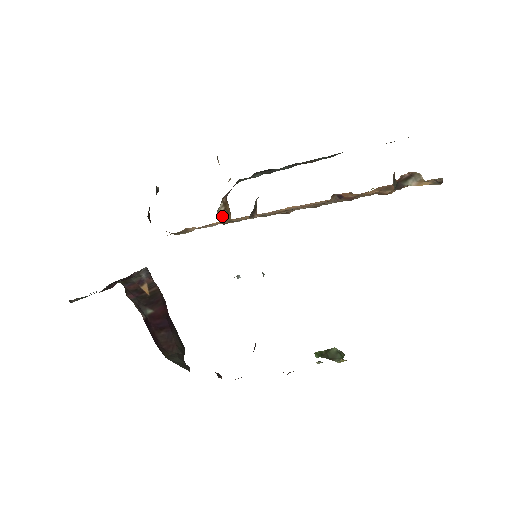
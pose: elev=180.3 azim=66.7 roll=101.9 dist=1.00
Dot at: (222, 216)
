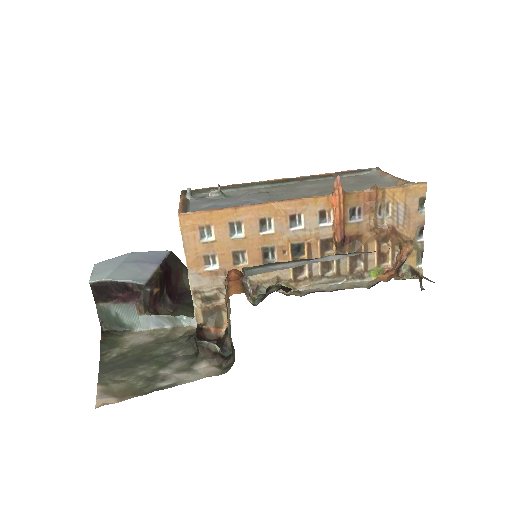
Dot at: occluded
